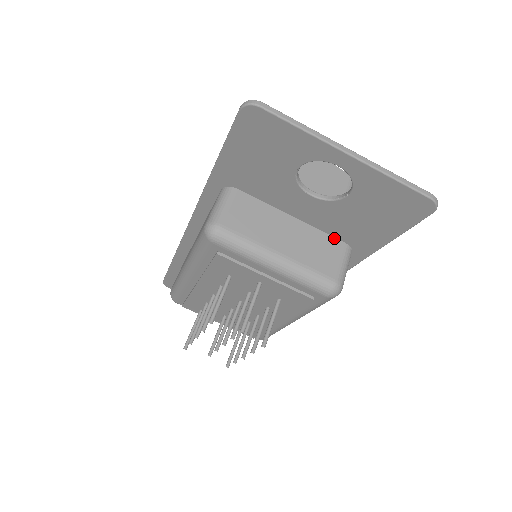
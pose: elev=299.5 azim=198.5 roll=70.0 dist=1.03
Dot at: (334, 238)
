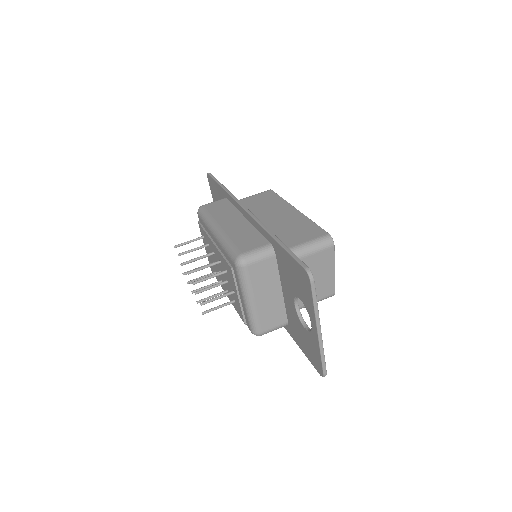
Dot at: (286, 315)
